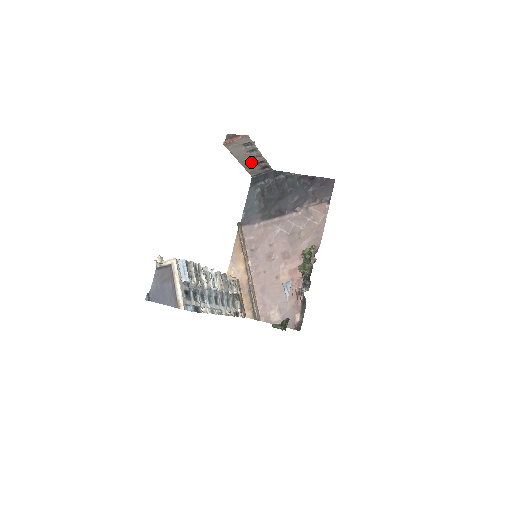
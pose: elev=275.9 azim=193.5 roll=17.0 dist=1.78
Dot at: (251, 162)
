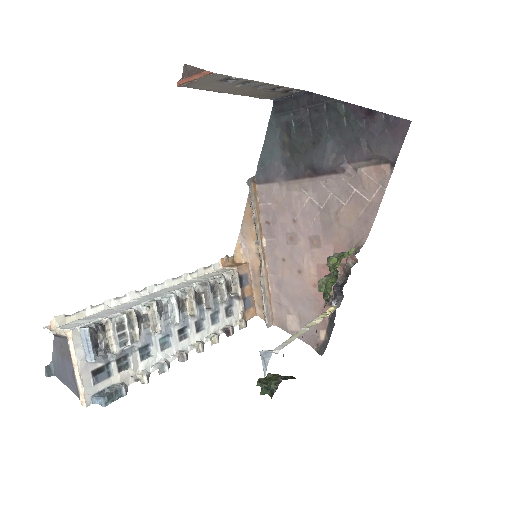
Dot at: (256, 91)
